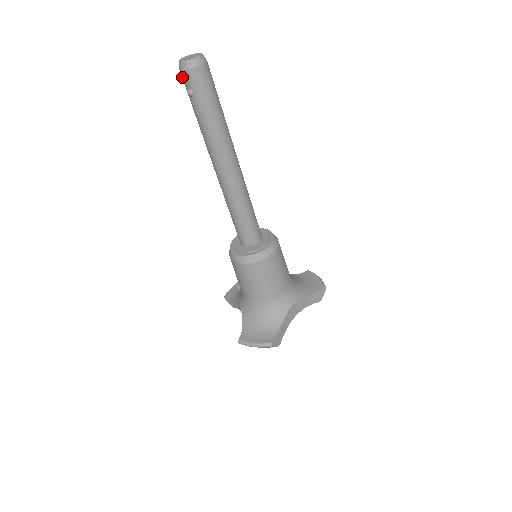
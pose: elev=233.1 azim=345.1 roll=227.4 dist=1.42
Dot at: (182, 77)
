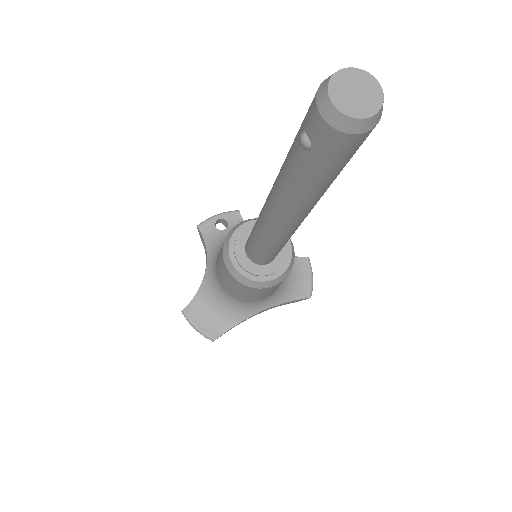
Dot at: (311, 110)
